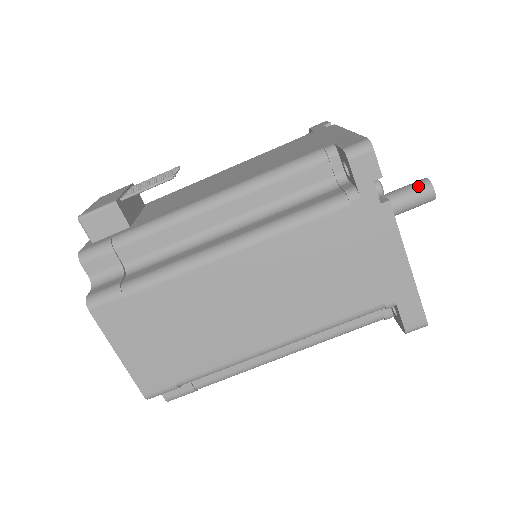
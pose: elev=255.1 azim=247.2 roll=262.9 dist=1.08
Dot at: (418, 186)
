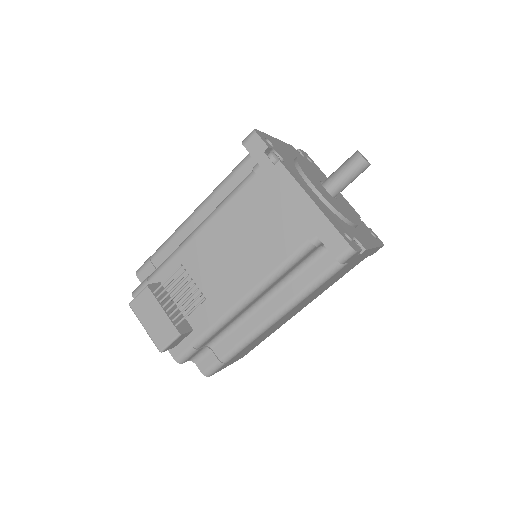
Dot at: (358, 168)
